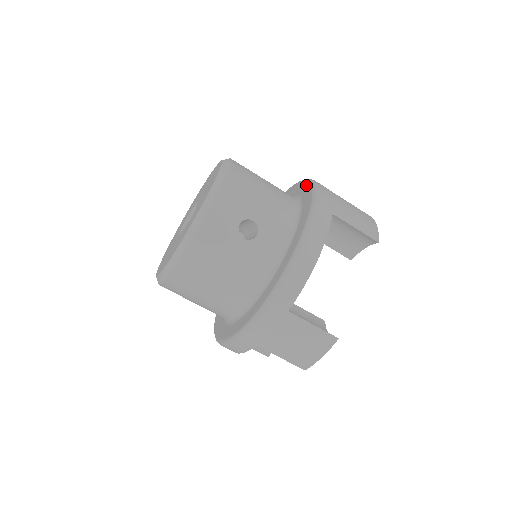
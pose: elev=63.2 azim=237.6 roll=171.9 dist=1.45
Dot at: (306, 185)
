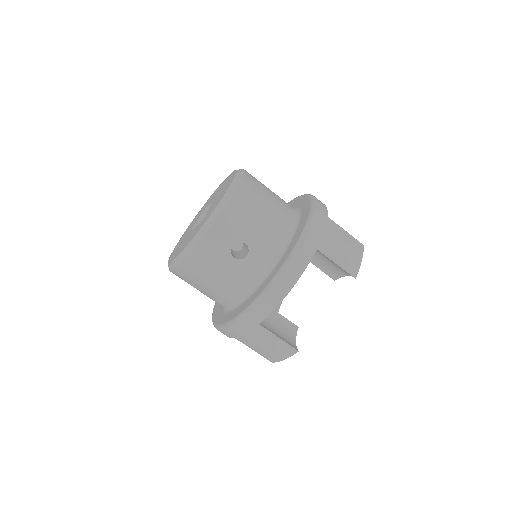
Dot at: (308, 208)
